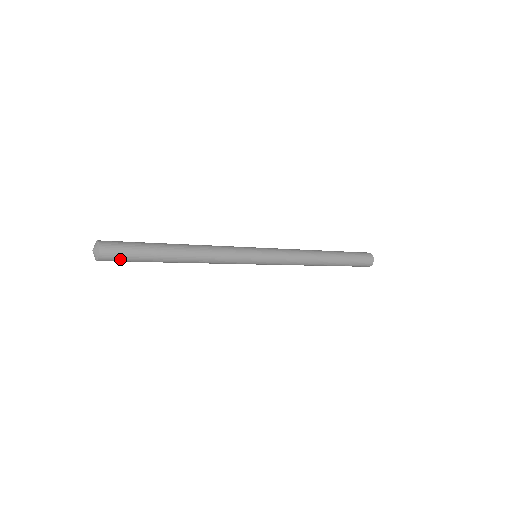
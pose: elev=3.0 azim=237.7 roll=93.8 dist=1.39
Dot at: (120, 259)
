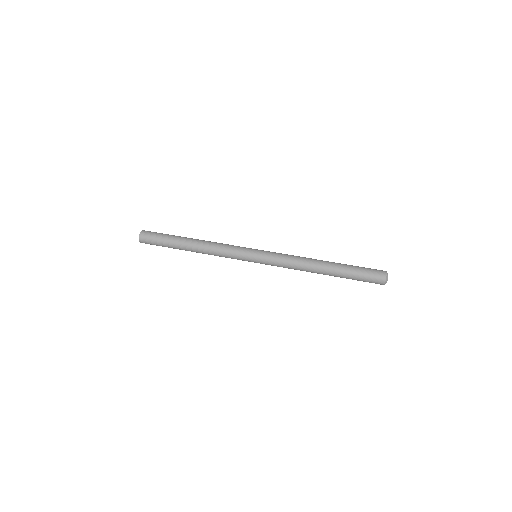
Dot at: (153, 244)
